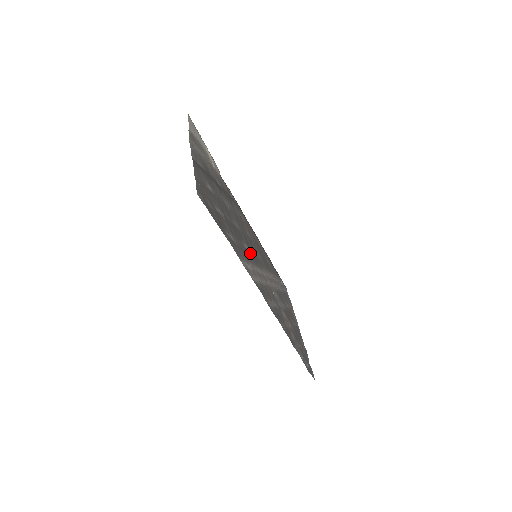
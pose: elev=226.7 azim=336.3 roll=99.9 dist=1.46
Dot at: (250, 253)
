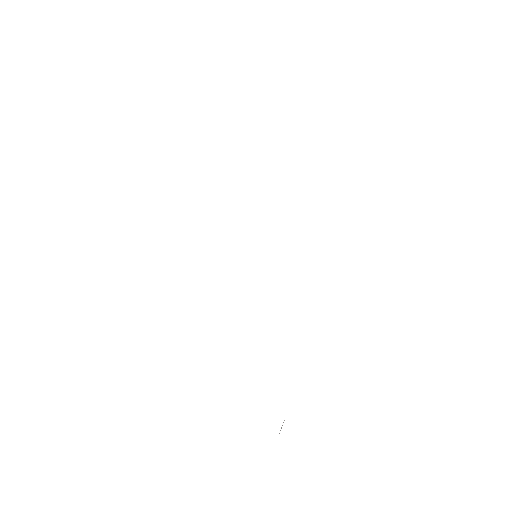
Dot at: occluded
